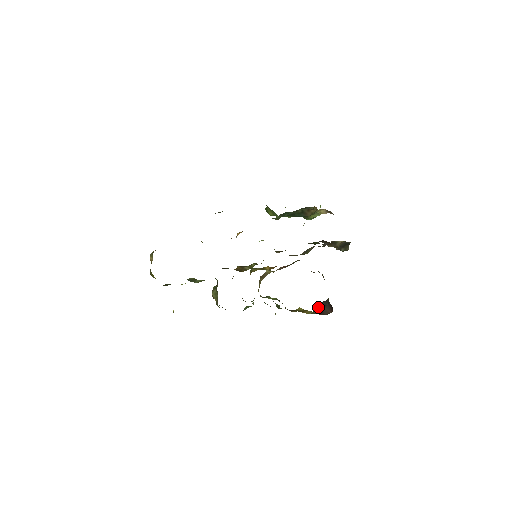
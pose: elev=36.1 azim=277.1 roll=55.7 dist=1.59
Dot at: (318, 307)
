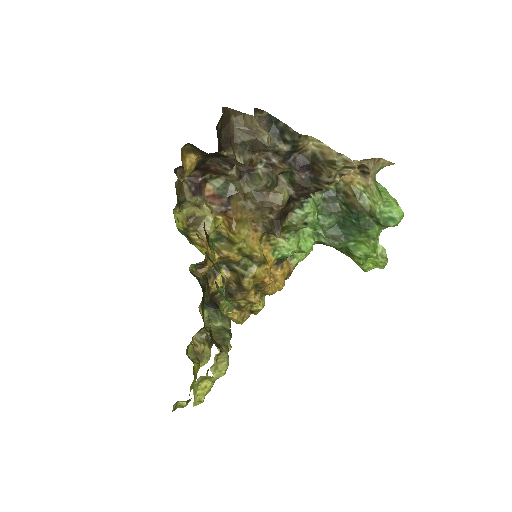
Dot at: occluded
